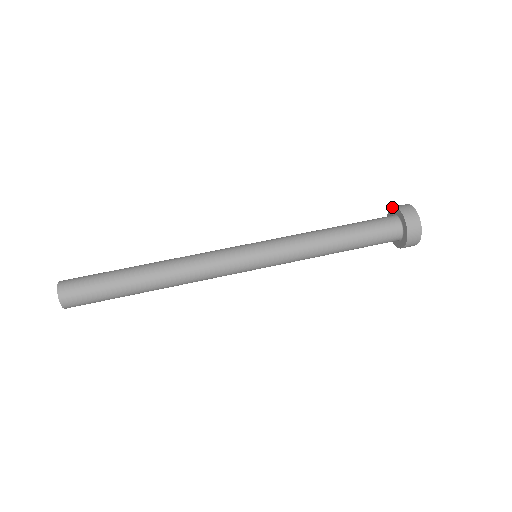
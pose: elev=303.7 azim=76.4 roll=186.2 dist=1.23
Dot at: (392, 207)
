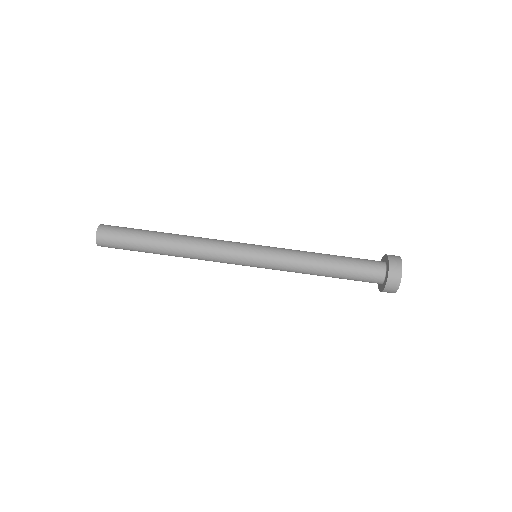
Dot at: (382, 257)
